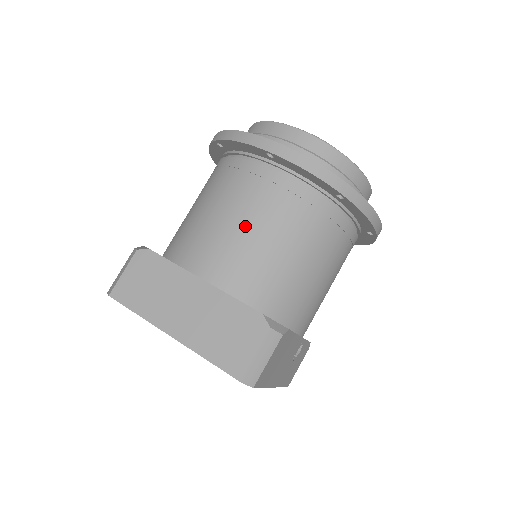
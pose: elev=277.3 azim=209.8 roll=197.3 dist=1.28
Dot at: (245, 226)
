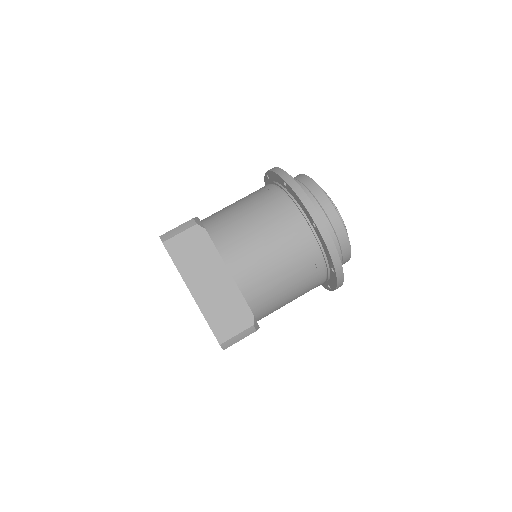
Dot at: (273, 256)
